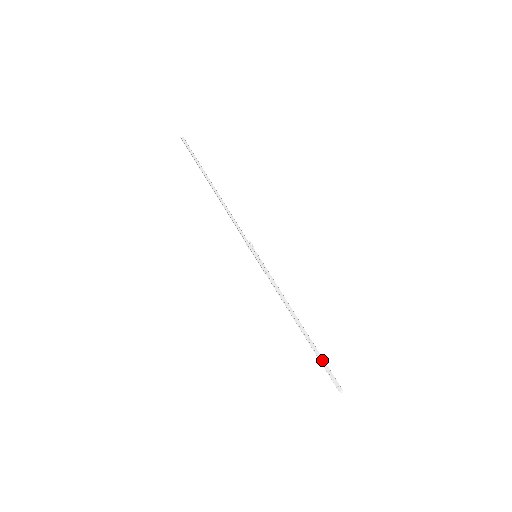
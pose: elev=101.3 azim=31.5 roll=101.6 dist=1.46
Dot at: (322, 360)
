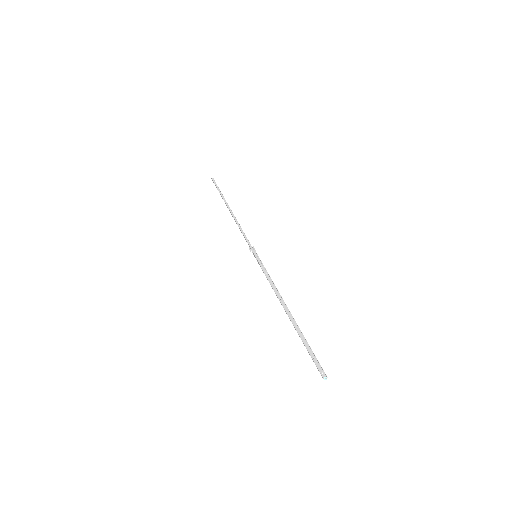
Dot at: (308, 346)
